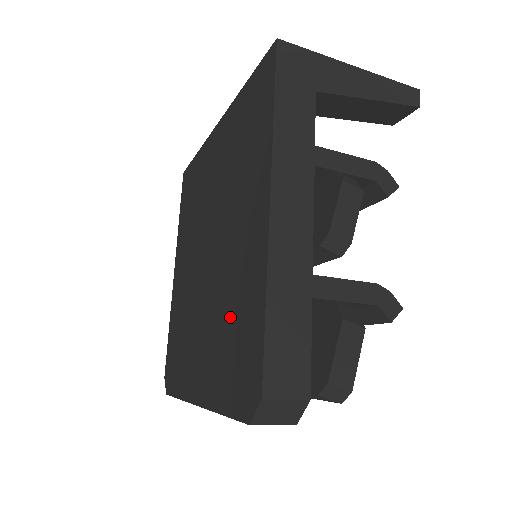
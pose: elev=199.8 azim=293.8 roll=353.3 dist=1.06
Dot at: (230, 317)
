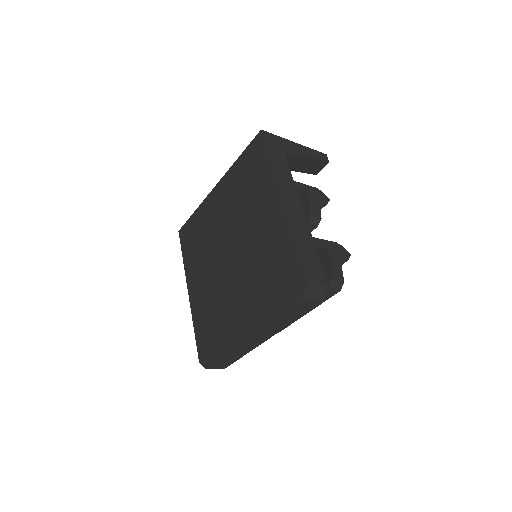
Dot at: (267, 268)
